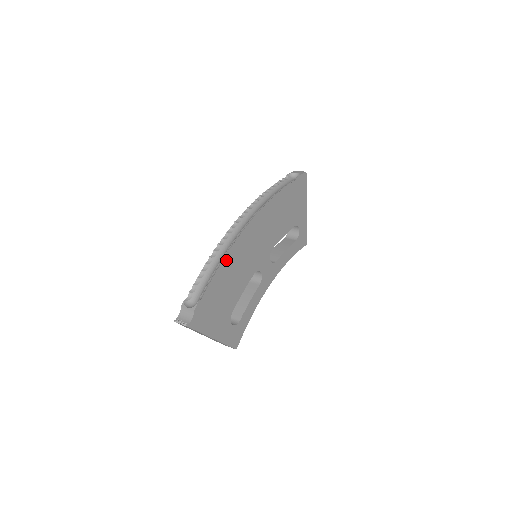
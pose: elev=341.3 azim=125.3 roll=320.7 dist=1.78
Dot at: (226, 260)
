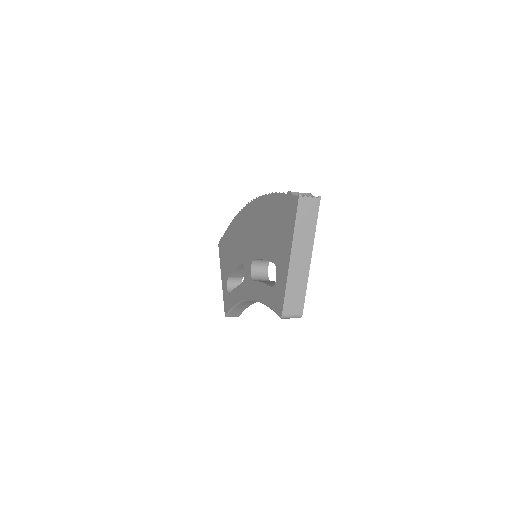
Dot at: occluded
